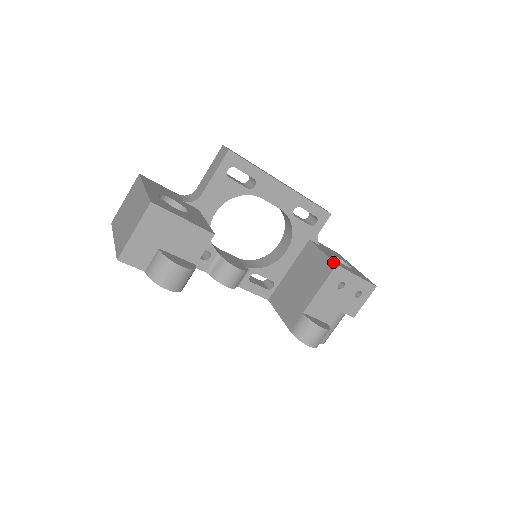
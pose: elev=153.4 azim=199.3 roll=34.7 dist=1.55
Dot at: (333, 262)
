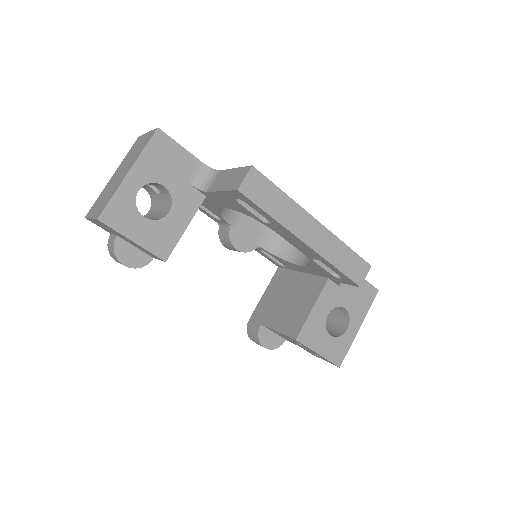
Dot at: (298, 333)
